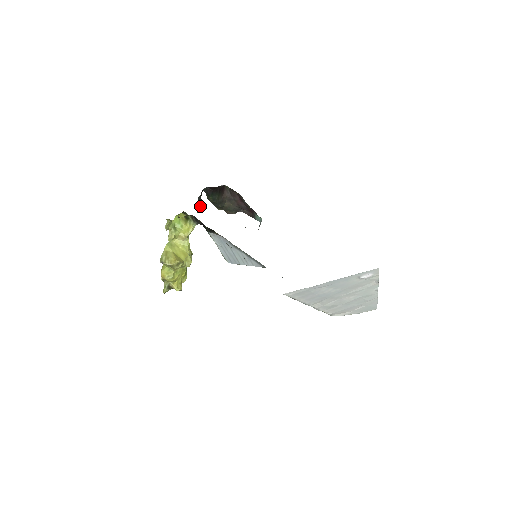
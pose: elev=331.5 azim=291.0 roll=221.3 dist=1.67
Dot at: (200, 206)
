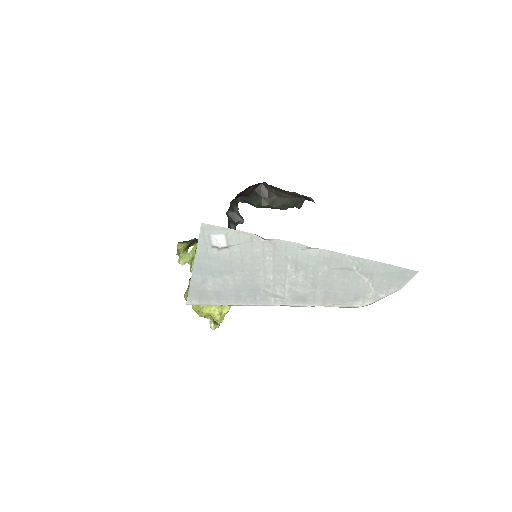
Dot at: (238, 220)
